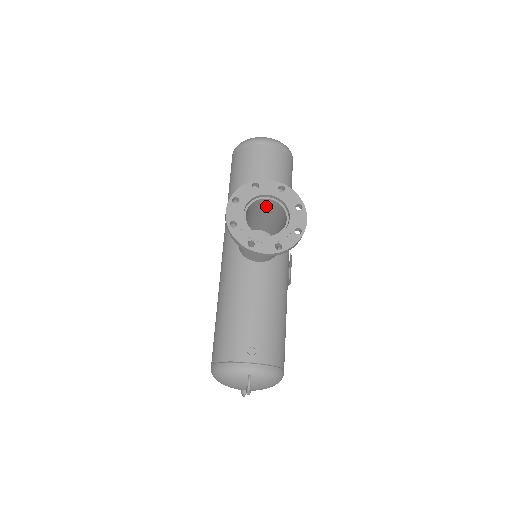
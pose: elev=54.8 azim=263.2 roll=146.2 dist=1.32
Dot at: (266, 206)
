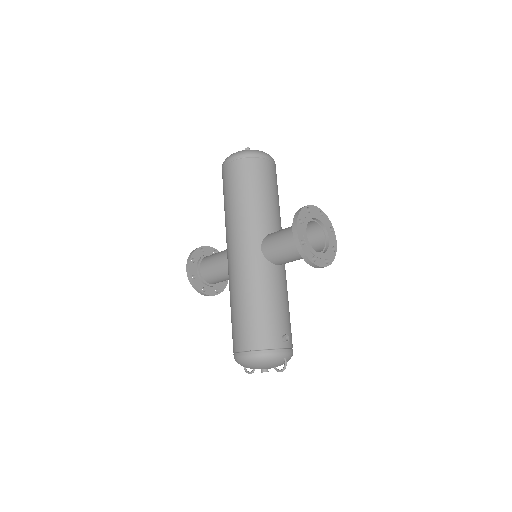
Dot at: occluded
